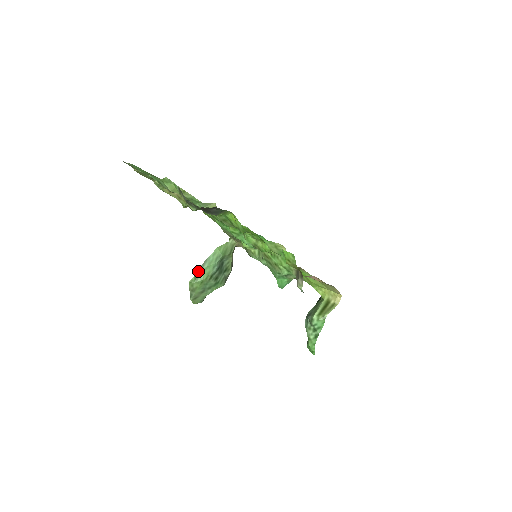
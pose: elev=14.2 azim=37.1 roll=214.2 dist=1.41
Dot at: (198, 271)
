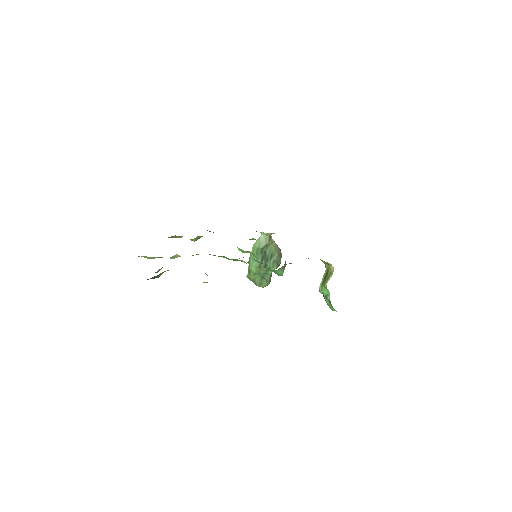
Dot at: (248, 267)
